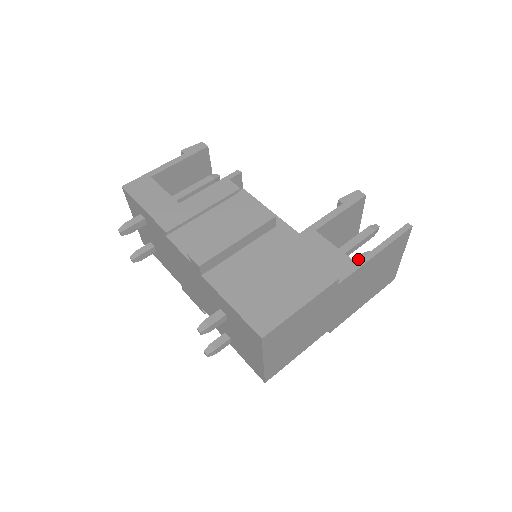
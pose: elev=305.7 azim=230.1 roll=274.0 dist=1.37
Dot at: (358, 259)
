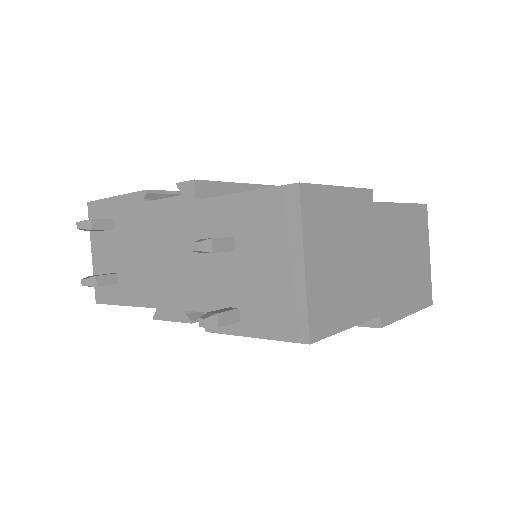
Dot at: occluded
